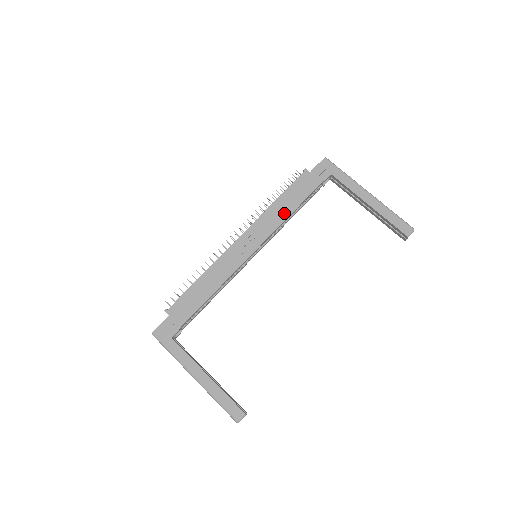
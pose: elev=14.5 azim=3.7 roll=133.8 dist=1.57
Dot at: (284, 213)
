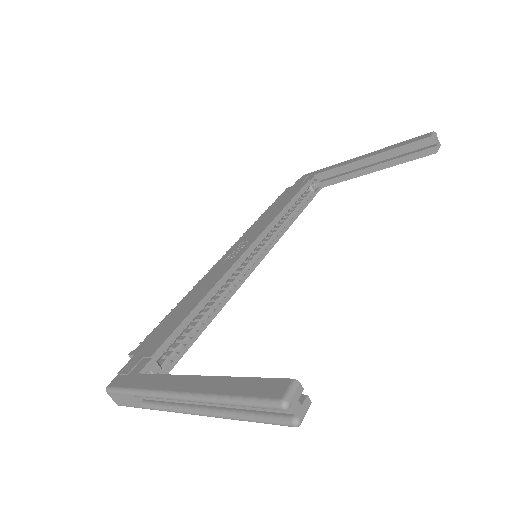
Dot at: (275, 213)
